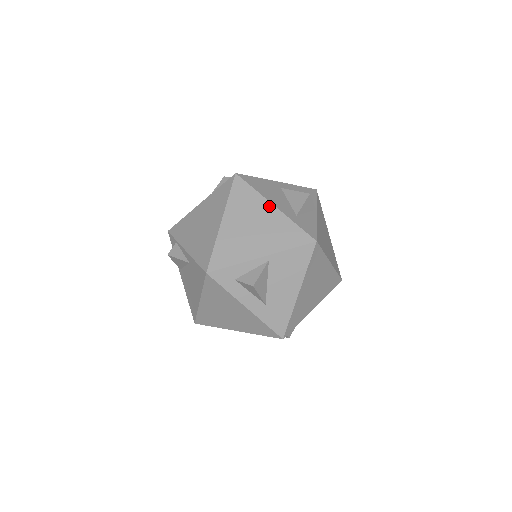
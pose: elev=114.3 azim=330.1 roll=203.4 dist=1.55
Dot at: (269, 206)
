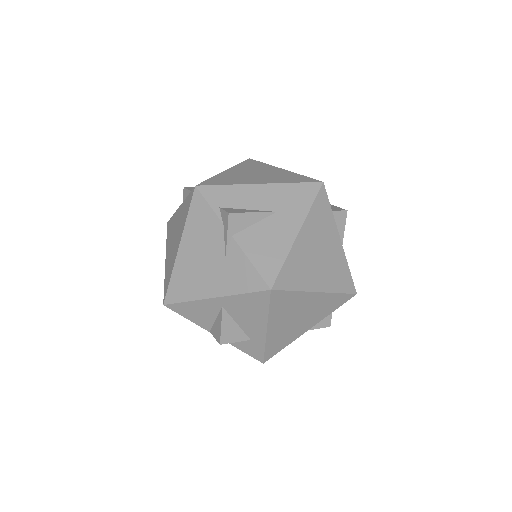
Dot at: occluded
